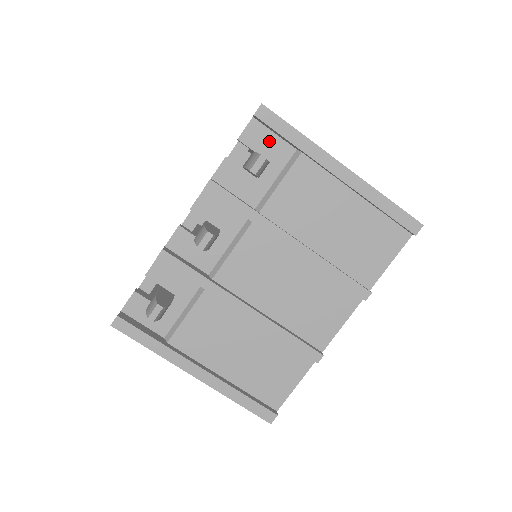
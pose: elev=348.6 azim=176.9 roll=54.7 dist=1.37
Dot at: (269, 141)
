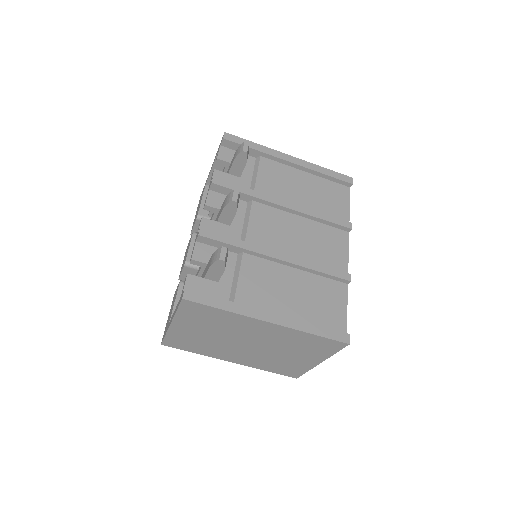
Dot at: occluded
